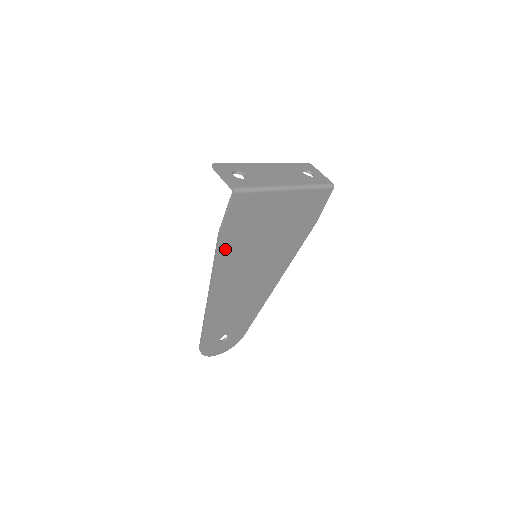
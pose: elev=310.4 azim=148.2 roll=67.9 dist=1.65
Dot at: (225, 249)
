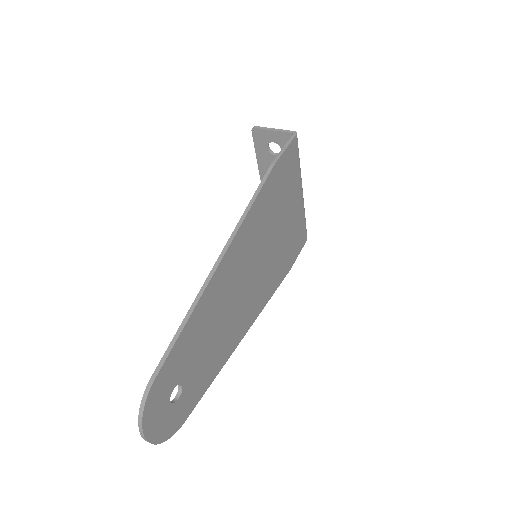
Dot at: (264, 194)
